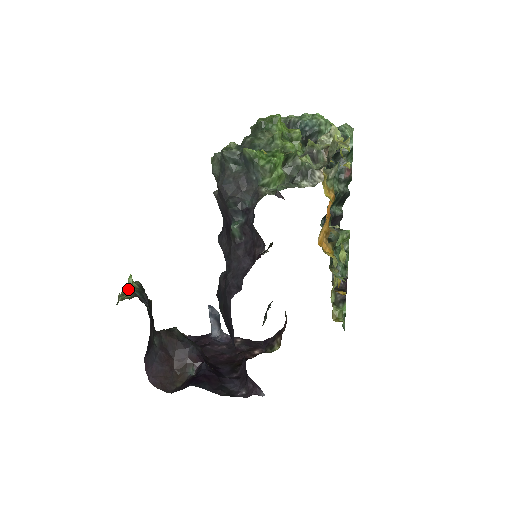
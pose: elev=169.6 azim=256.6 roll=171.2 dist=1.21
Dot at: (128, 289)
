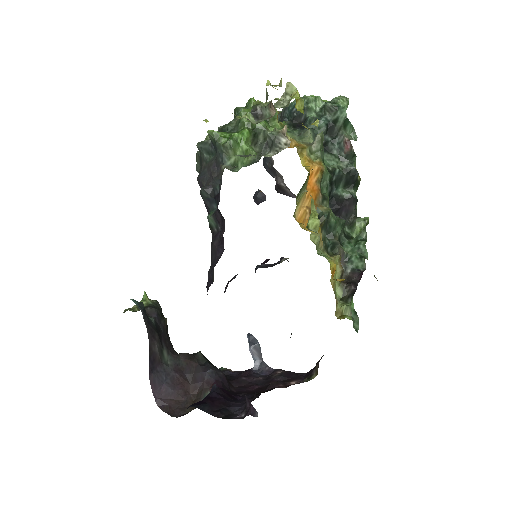
Dot at: occluded
